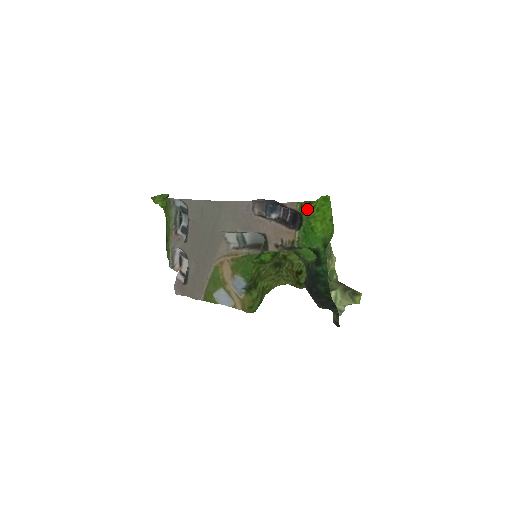
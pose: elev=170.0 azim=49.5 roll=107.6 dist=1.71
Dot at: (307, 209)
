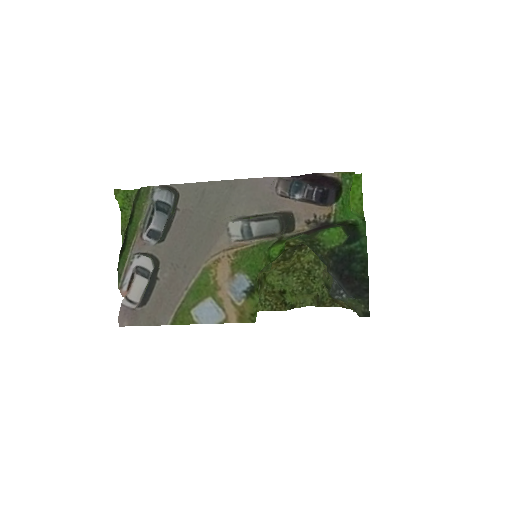
Dot at: (348, 179)
